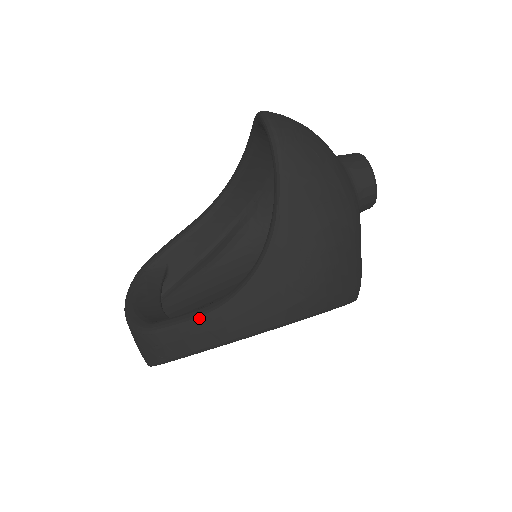
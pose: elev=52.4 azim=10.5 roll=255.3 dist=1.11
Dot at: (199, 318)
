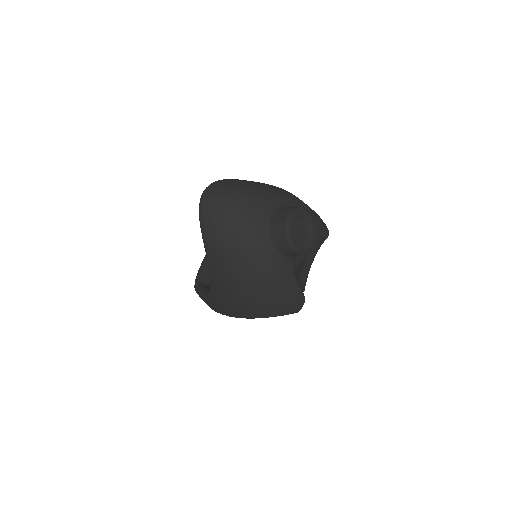
Dot at: (202, 296)
